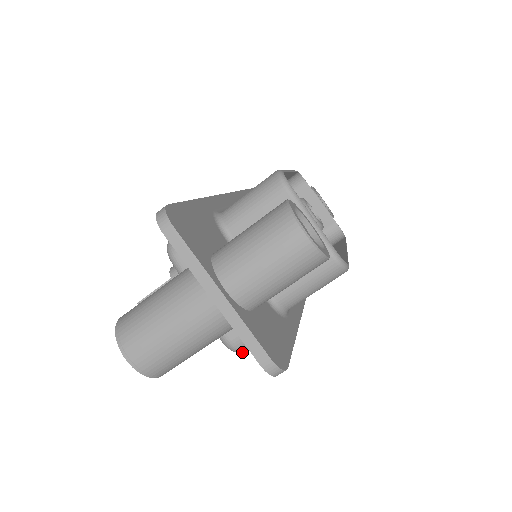
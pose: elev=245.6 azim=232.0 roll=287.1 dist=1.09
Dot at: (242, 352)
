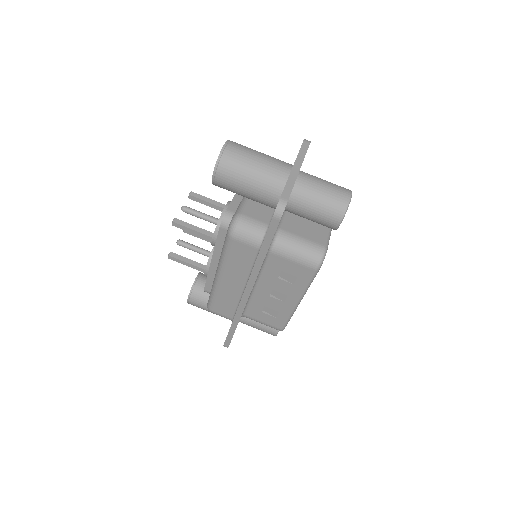
Dot at: (234, 230)
